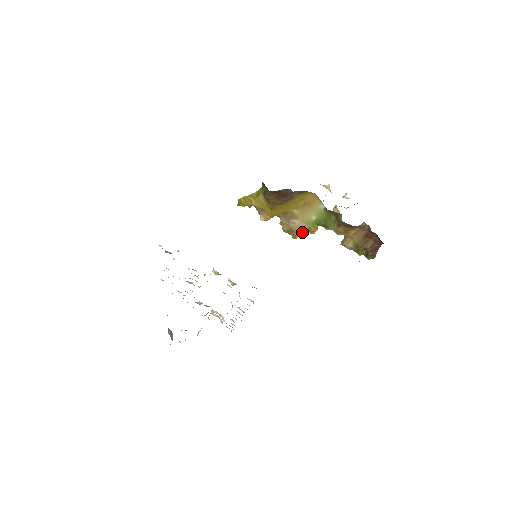
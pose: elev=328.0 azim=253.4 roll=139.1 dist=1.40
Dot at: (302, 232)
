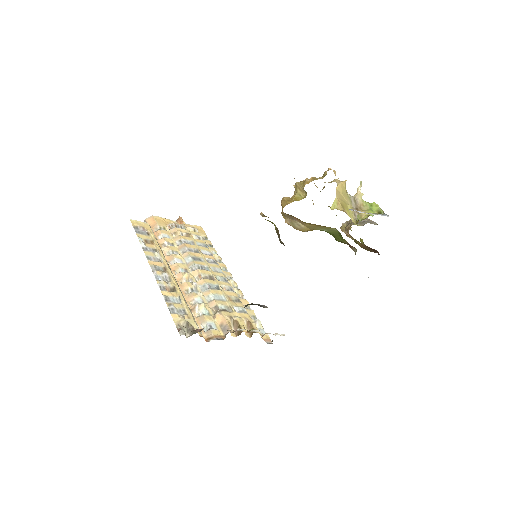
Dot at: occluded
